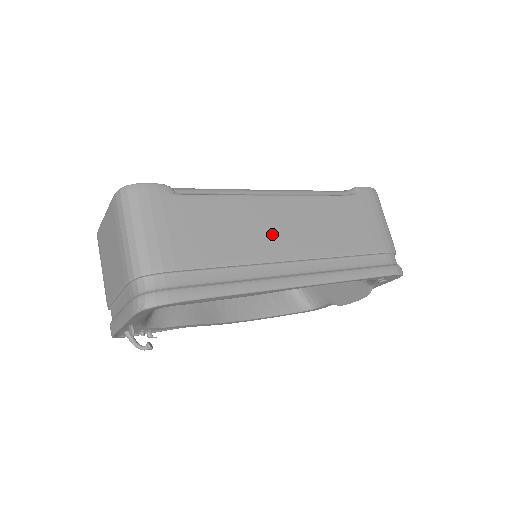
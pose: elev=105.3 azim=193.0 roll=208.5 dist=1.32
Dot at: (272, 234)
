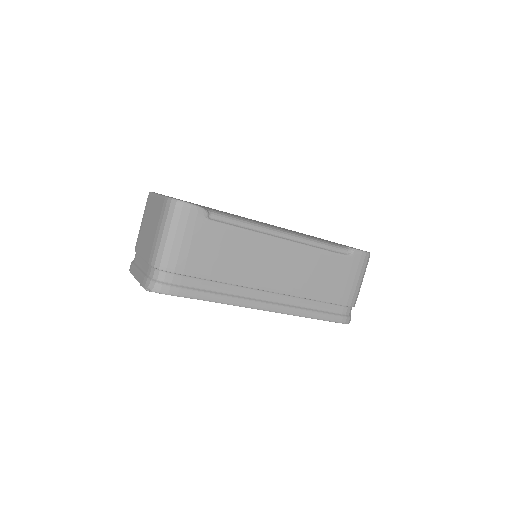
Dot at: (265, 268)
